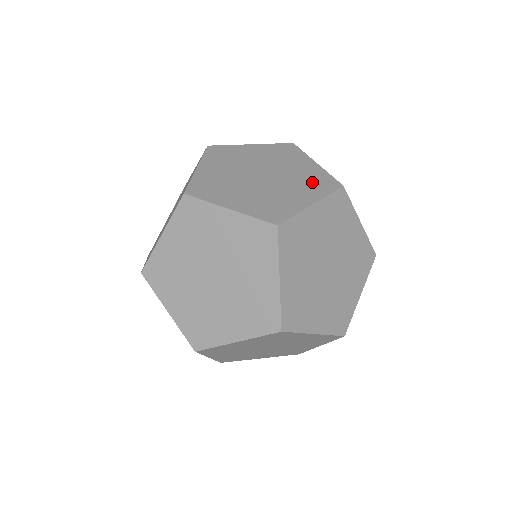
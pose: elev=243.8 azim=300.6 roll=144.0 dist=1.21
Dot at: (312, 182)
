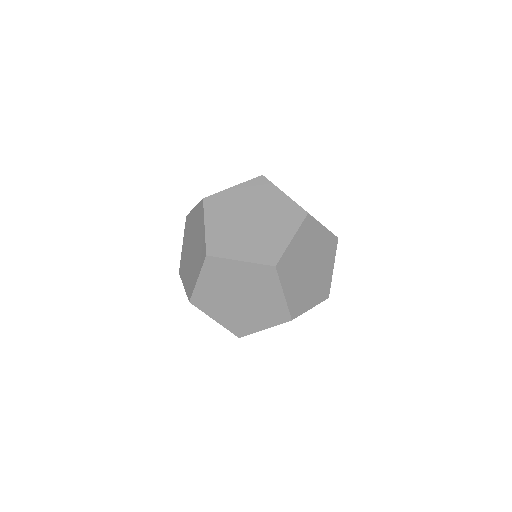
Dot at: (287, 216)
